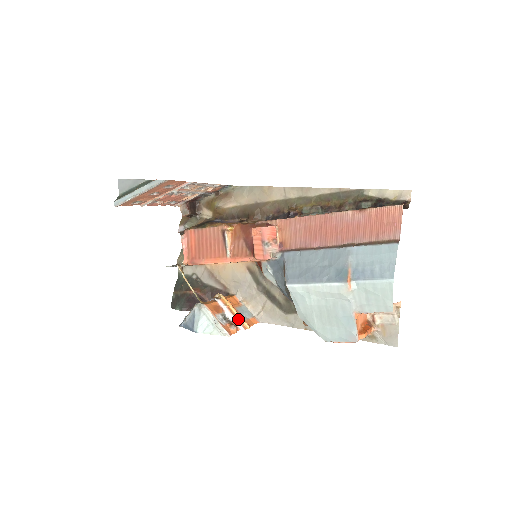
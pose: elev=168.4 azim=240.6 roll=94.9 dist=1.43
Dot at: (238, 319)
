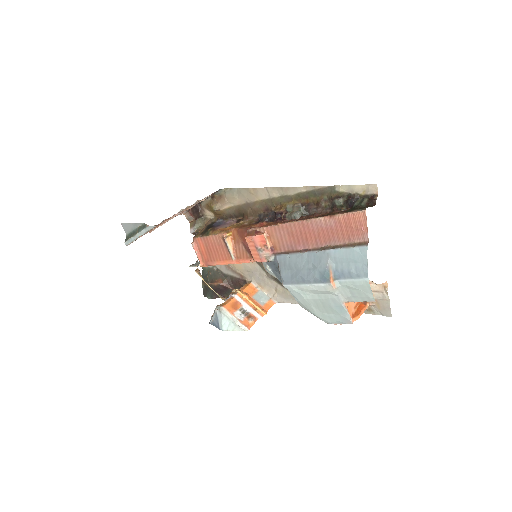
Dot at: (255, 309)
